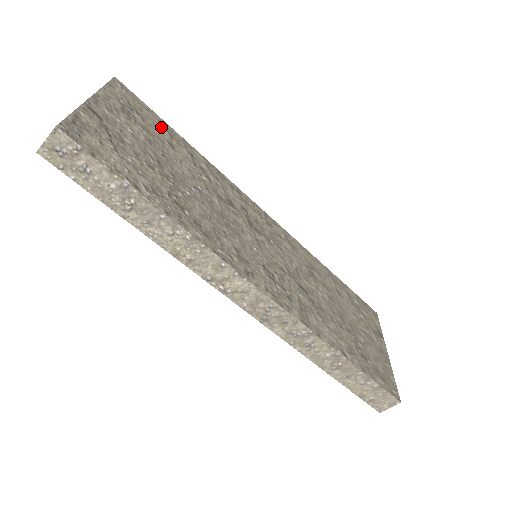
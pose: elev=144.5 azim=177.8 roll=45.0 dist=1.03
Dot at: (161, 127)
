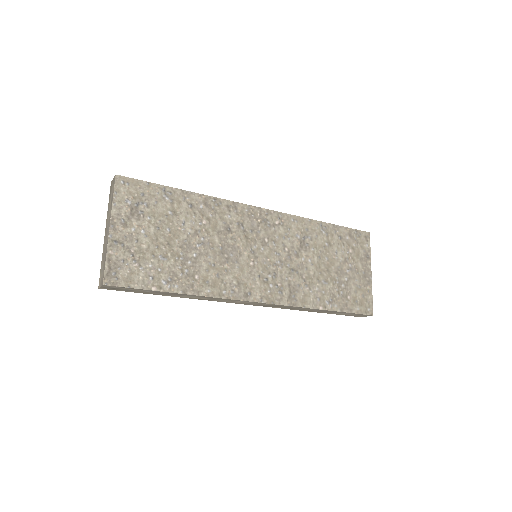
Dot at: (162, 197)
